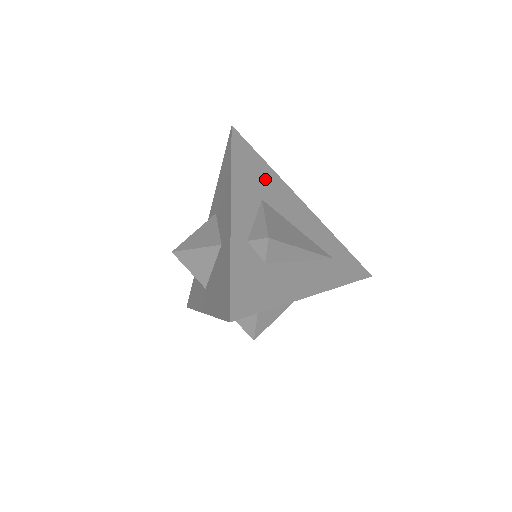
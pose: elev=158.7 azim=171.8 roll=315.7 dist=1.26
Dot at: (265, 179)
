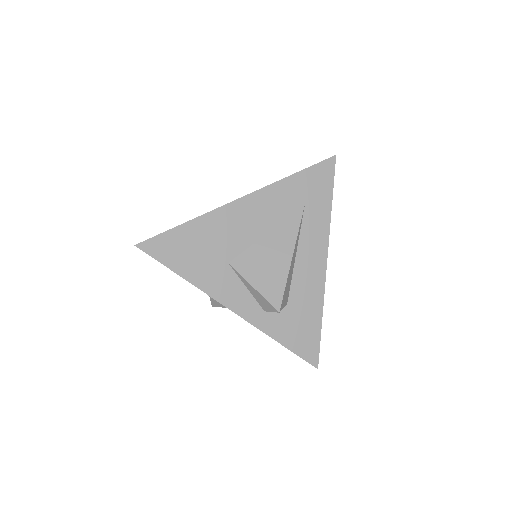
Dot at: (206, 241)
